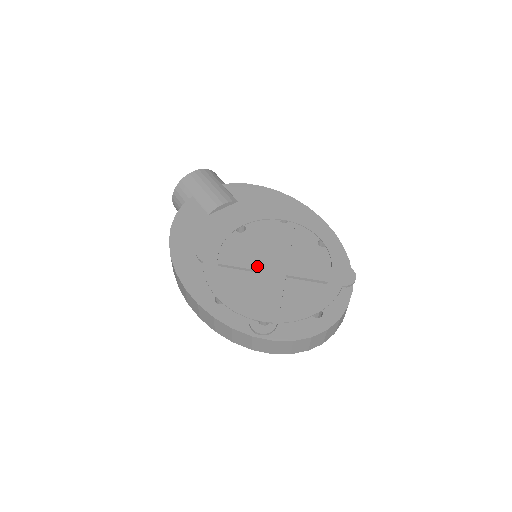
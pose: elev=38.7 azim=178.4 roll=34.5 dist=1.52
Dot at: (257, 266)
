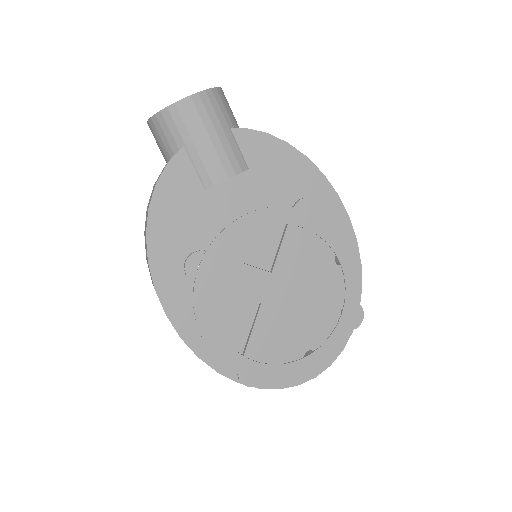
Dot at: (259, 296)
